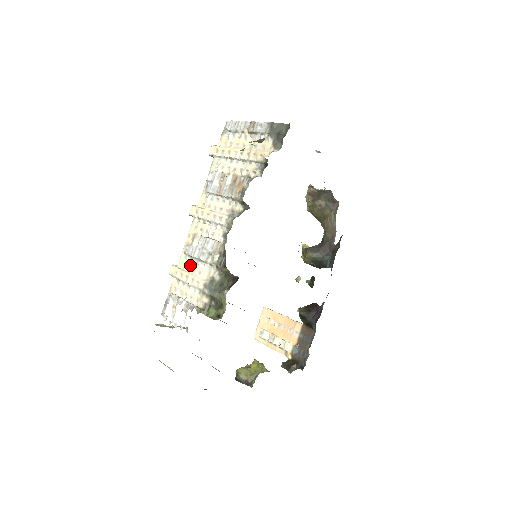
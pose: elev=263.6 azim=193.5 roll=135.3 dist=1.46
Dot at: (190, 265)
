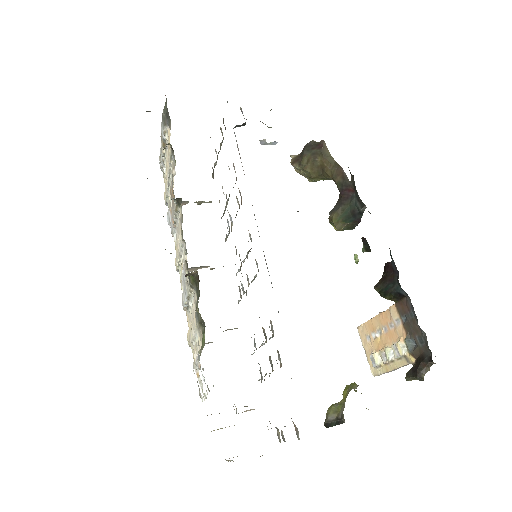
Dot at: (189, 316)
